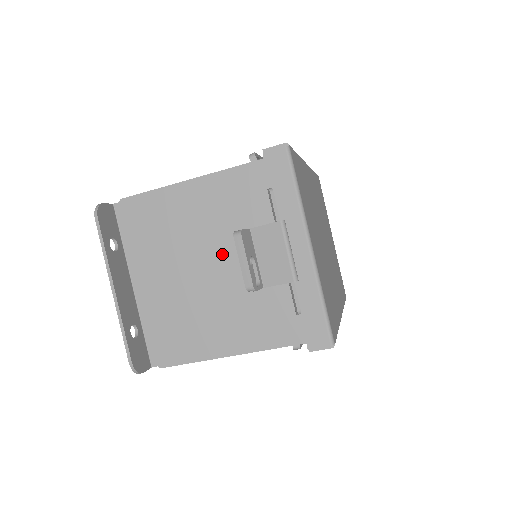
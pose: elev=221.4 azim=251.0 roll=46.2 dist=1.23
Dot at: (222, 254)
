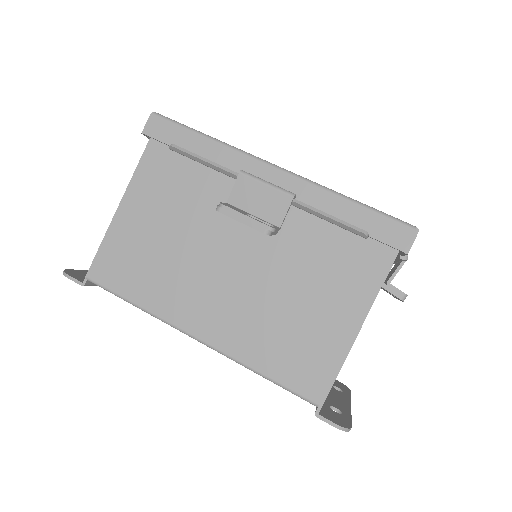
Dot at: occluded
